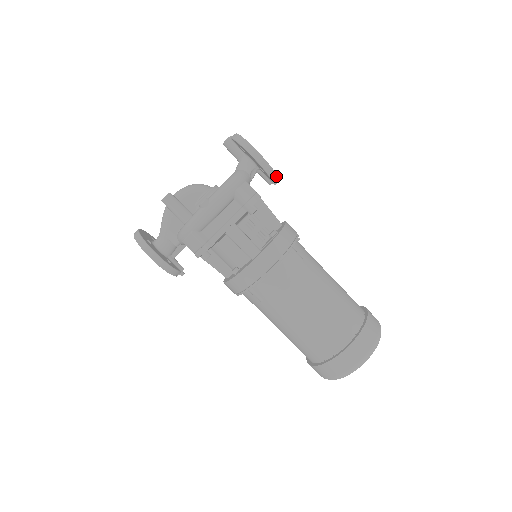
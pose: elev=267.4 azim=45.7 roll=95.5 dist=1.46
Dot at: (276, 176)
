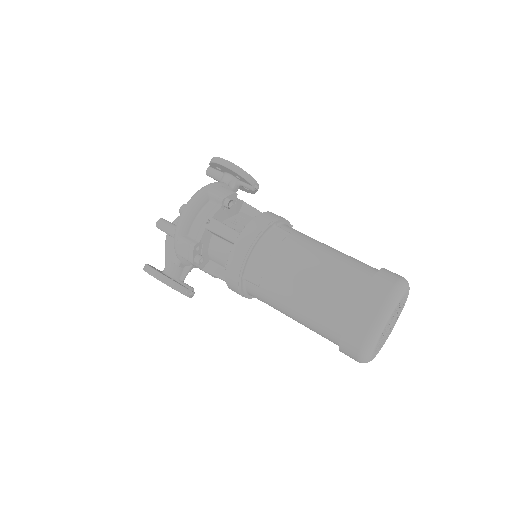
Dot at: (252, 178)
